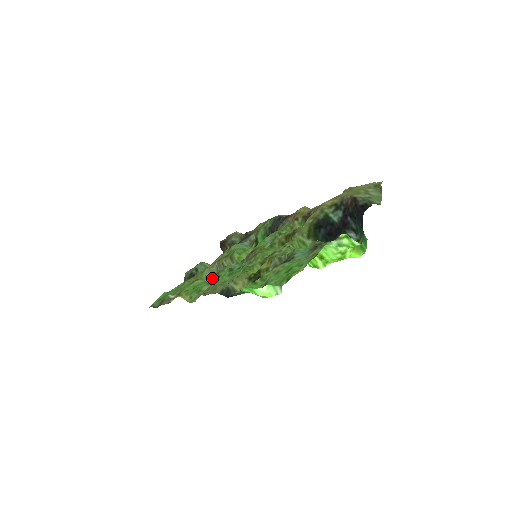
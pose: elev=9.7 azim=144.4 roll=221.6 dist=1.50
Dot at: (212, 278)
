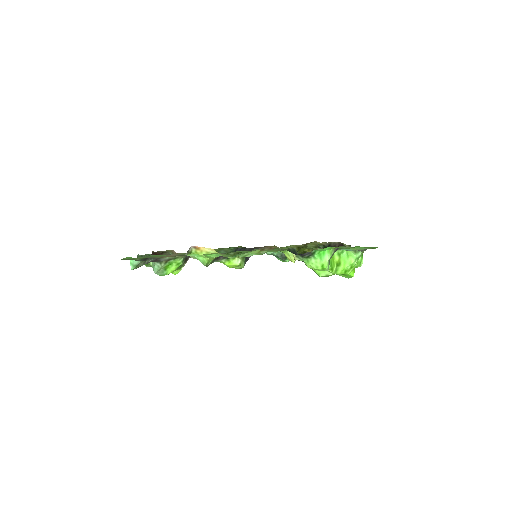
Dot at: occluded
